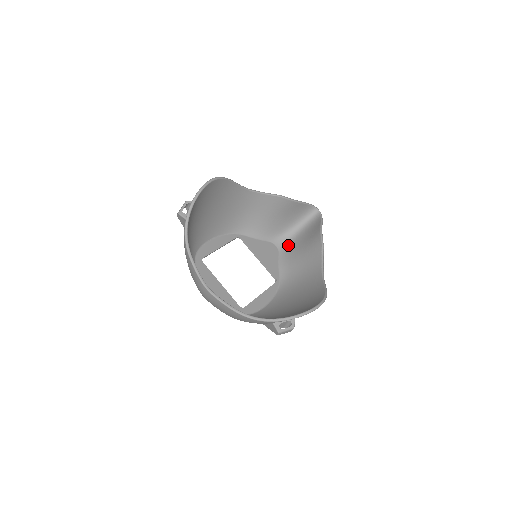
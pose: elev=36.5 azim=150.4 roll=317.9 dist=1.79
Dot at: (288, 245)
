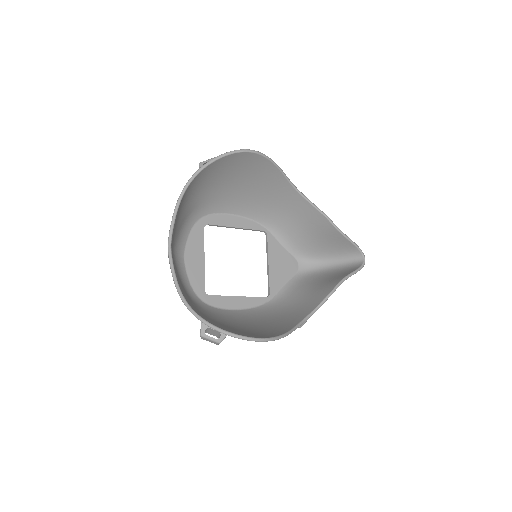
Dot at: (310, 273)
